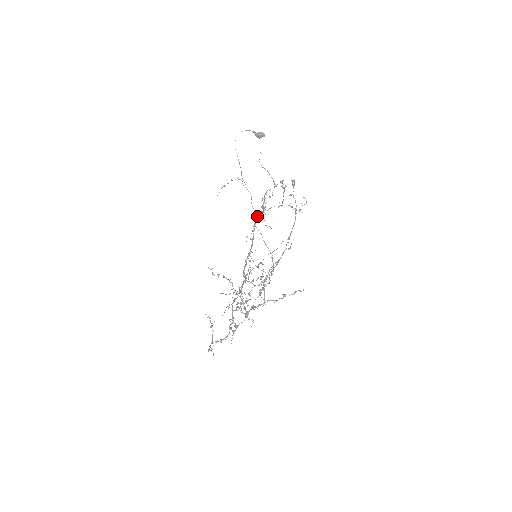
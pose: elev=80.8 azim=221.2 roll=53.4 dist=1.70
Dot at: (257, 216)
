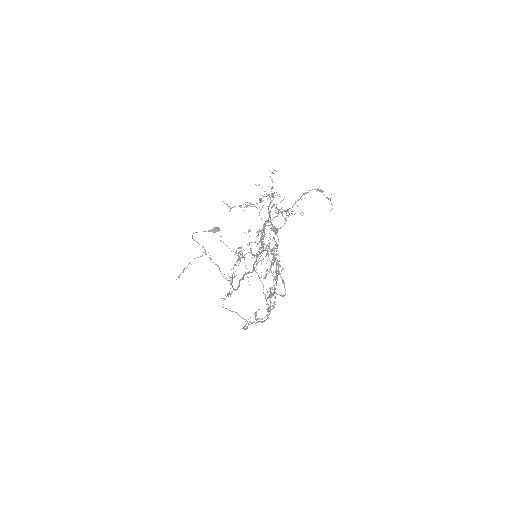
Dot at: occluded
